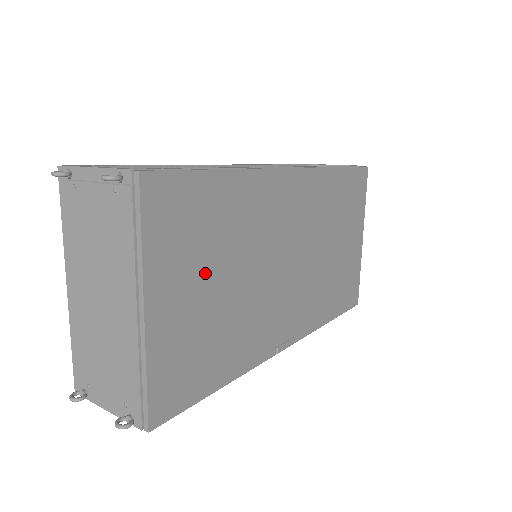
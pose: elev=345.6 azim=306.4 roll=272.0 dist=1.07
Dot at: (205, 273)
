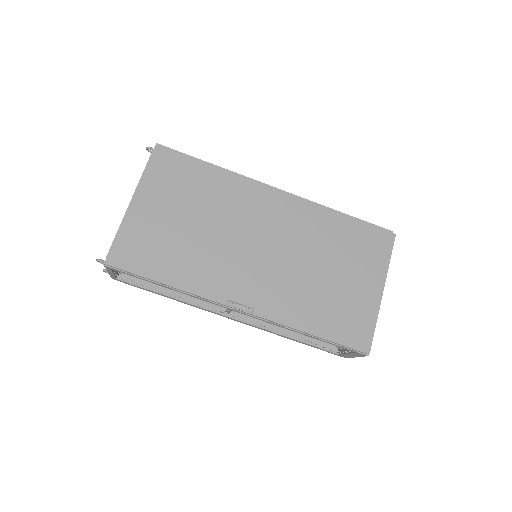
Dot at: (178, 207)
